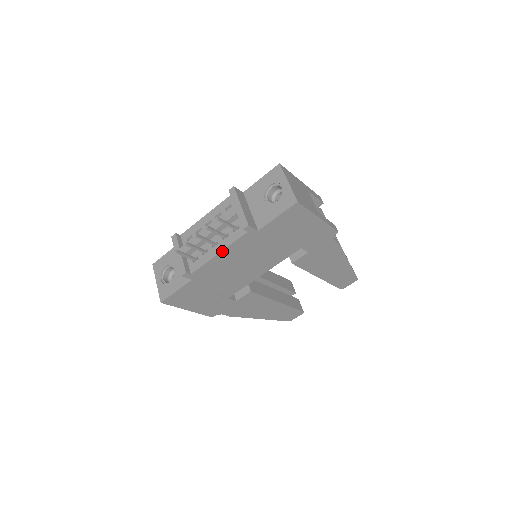
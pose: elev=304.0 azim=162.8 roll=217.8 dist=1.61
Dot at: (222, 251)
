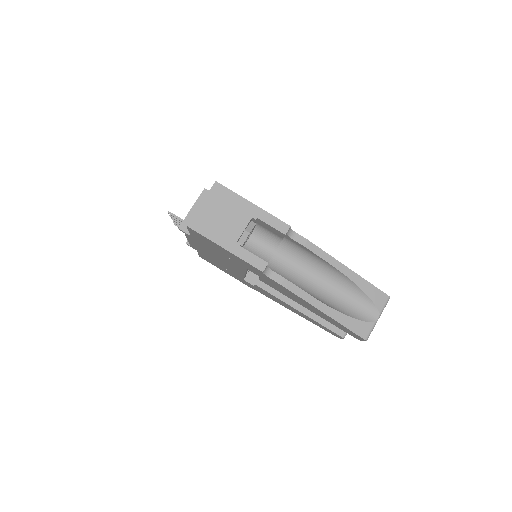
Dot at: (188, 239)
